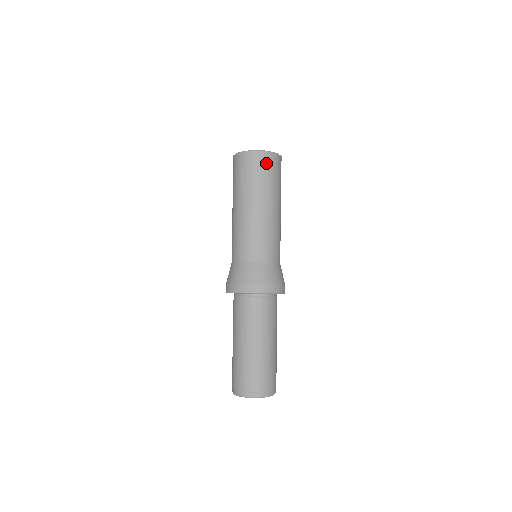
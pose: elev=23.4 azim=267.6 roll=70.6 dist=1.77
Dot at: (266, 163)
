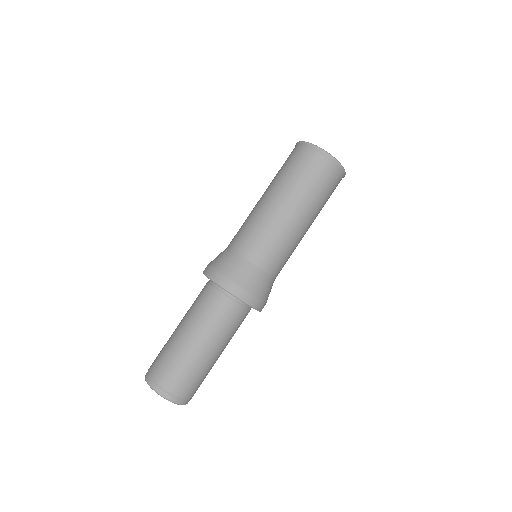
Dot at: (330, 173)
